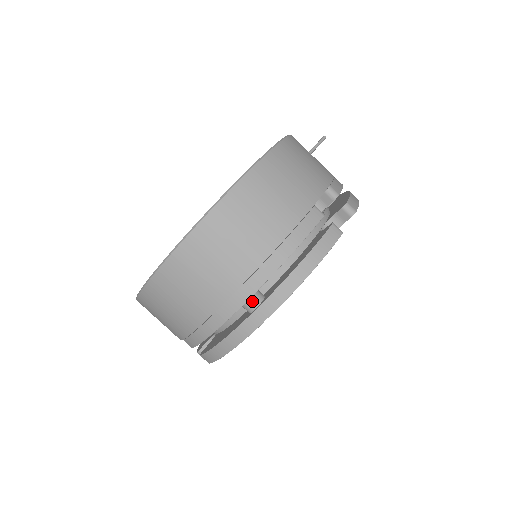
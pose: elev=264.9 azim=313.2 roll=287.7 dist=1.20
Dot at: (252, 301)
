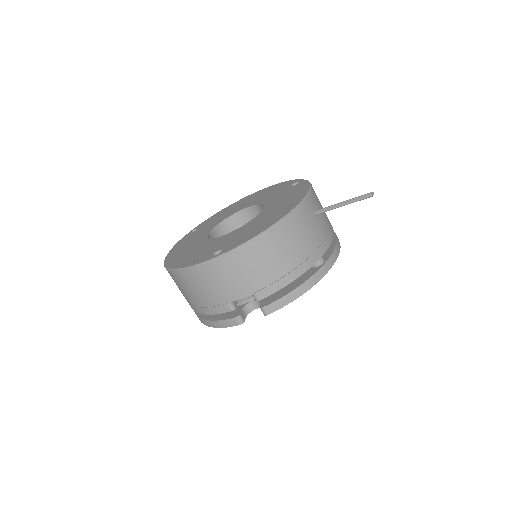
Dot at: occluded
